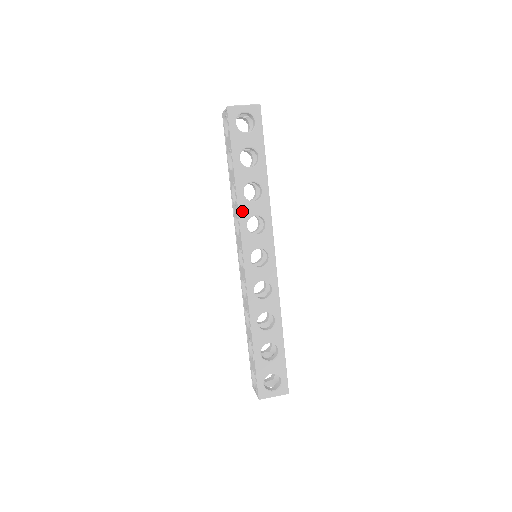
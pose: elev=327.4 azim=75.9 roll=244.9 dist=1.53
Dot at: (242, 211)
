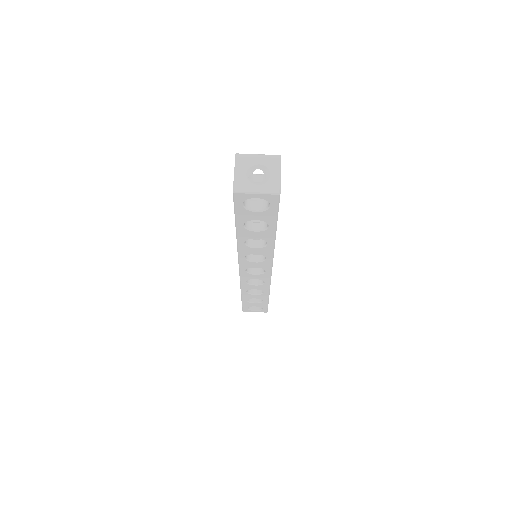
Dot at: (241, 251)
